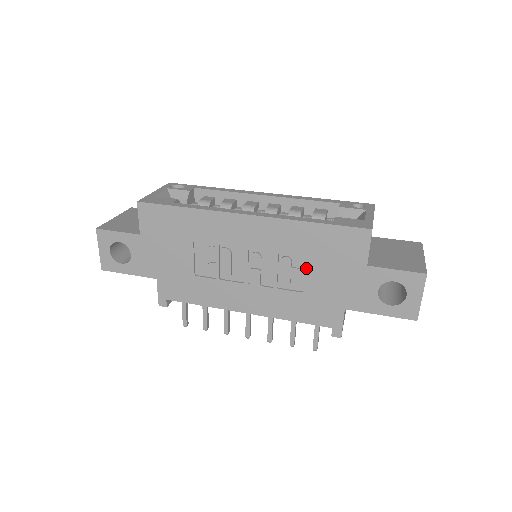
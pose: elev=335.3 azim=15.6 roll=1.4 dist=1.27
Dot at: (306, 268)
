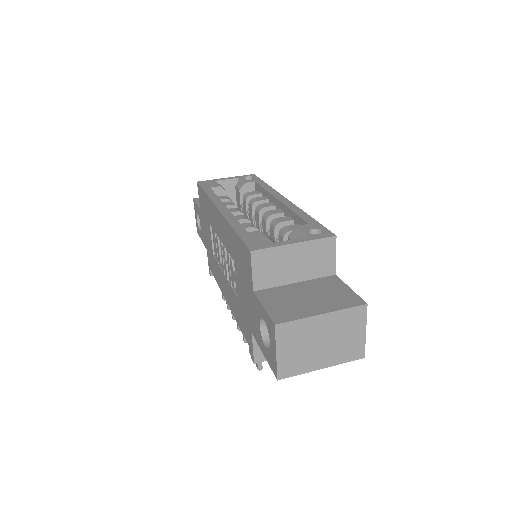
Dot at: (237, 275)
